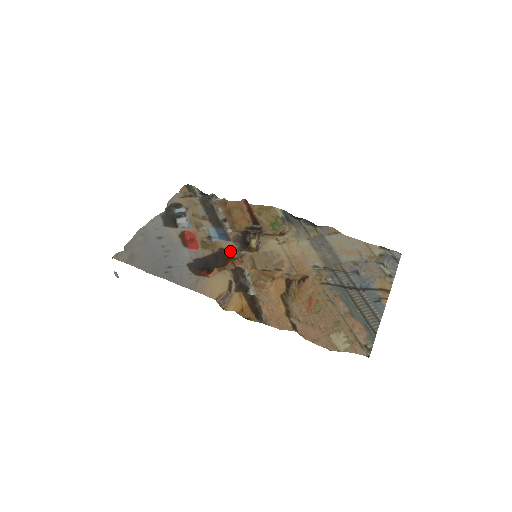
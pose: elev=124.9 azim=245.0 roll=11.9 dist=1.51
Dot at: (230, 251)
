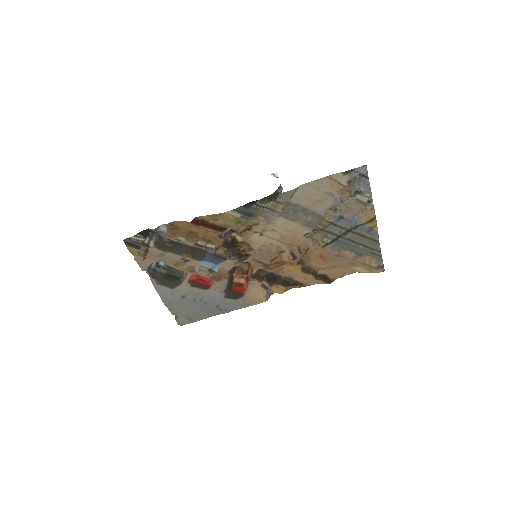
Dot at: (236, 267)
